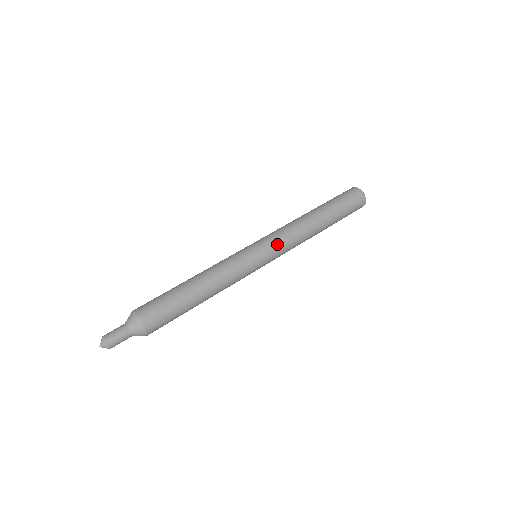
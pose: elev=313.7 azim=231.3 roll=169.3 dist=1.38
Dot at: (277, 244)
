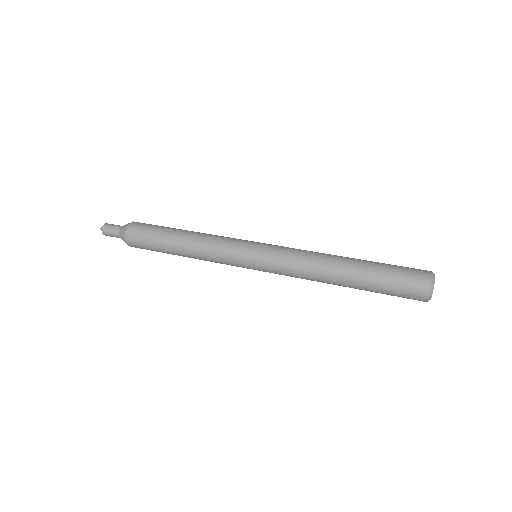
Dot at: (274, 266)
